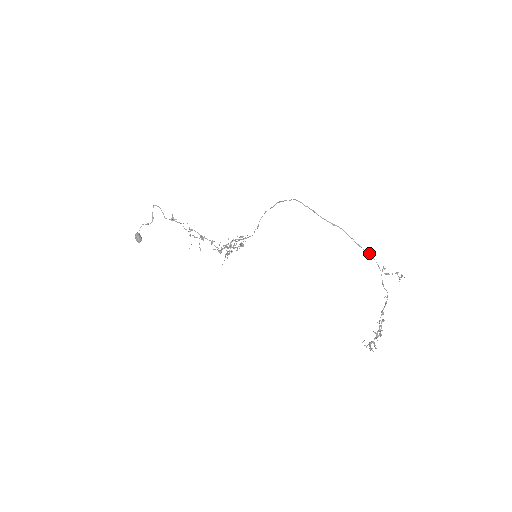
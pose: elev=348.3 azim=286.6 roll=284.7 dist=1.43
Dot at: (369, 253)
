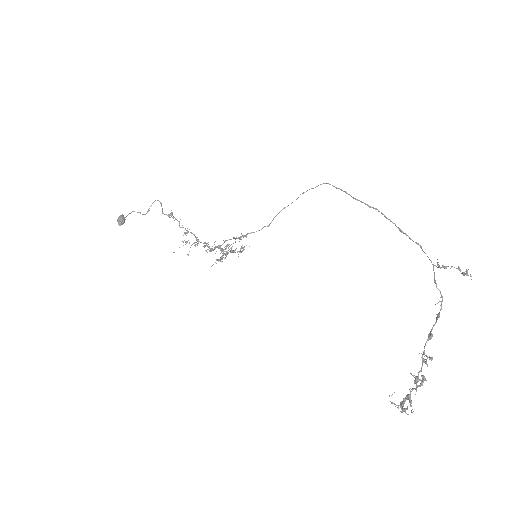
Dot at: occluded
